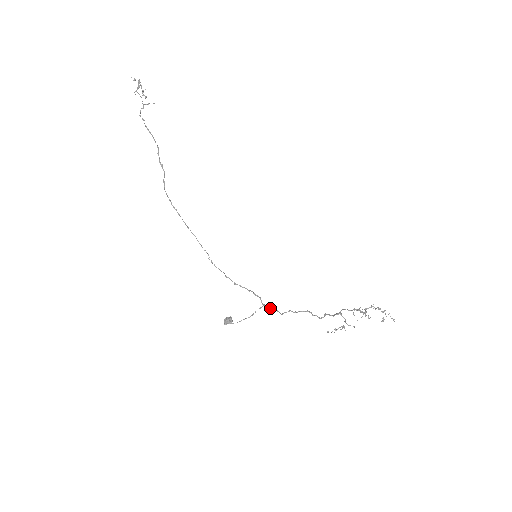
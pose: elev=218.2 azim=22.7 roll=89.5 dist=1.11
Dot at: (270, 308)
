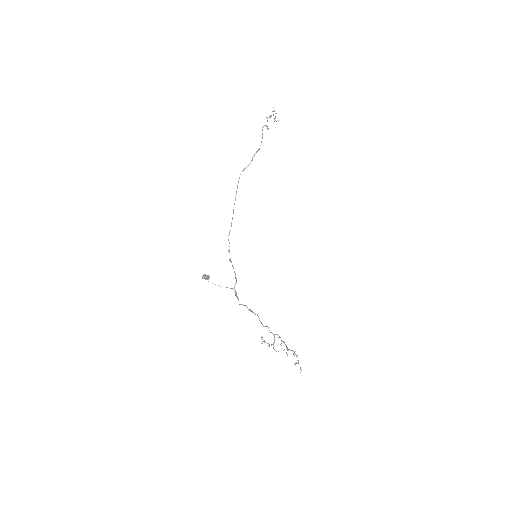
Dot at: (236, 295)
